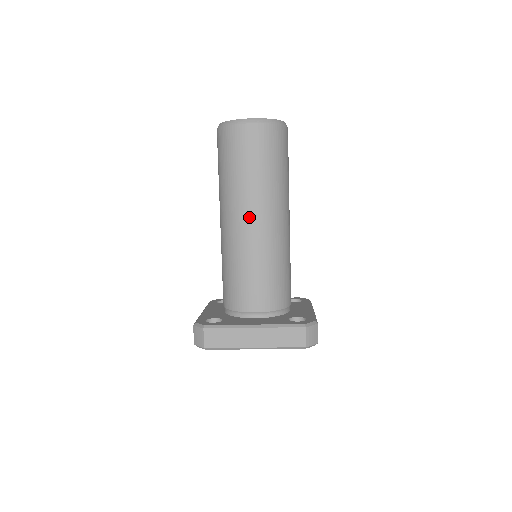
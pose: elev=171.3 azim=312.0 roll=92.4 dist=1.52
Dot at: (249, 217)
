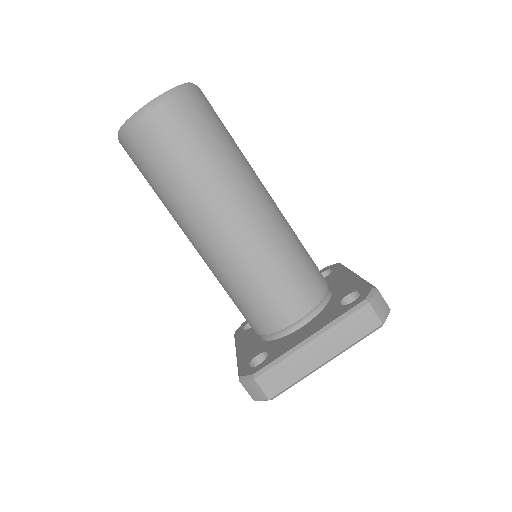
Dot at: (223, 219)
